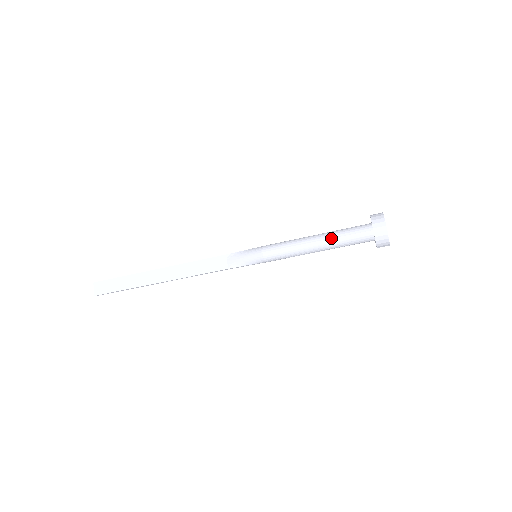
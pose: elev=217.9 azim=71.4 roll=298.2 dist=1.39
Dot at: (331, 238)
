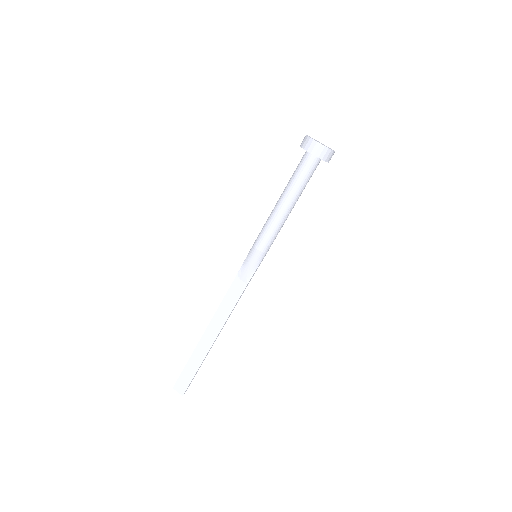
Dot at: (291, 190)
